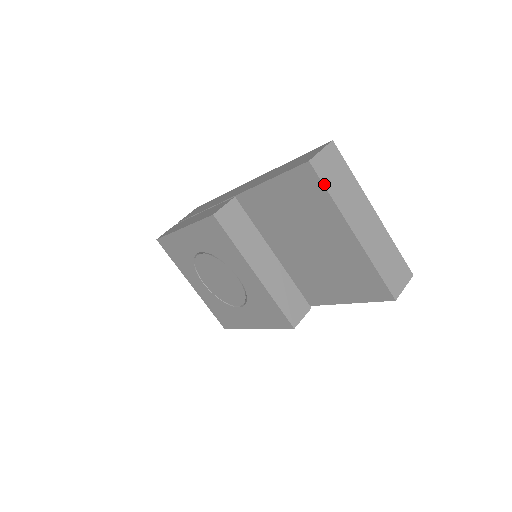
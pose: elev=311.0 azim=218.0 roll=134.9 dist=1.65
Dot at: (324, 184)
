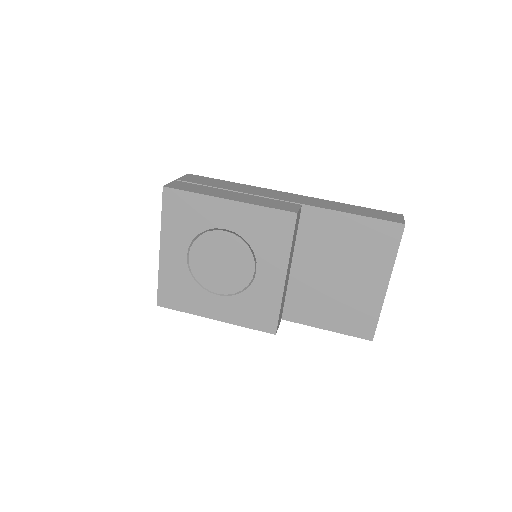
Dot at: occluded
